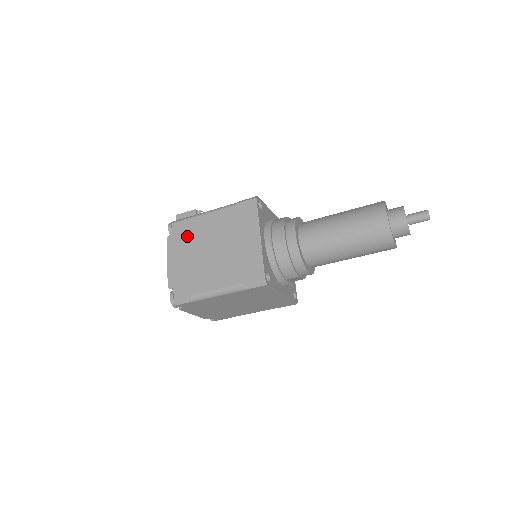
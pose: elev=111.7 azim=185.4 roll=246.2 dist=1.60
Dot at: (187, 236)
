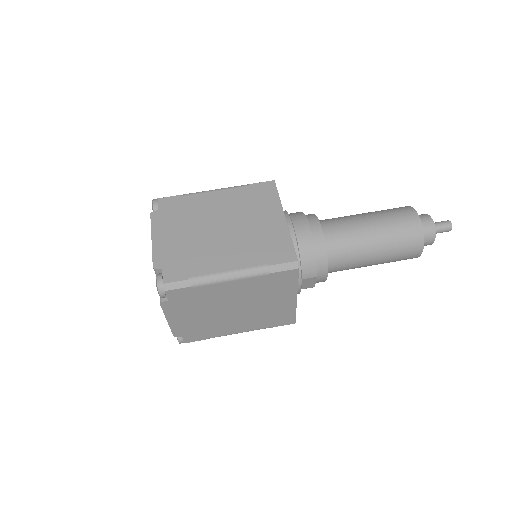
Dot at: (182, 212)
